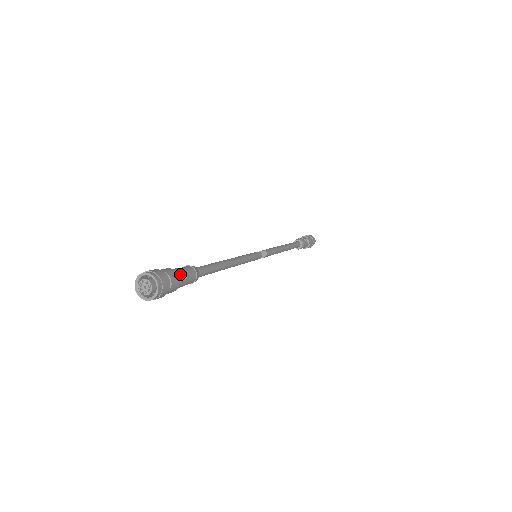
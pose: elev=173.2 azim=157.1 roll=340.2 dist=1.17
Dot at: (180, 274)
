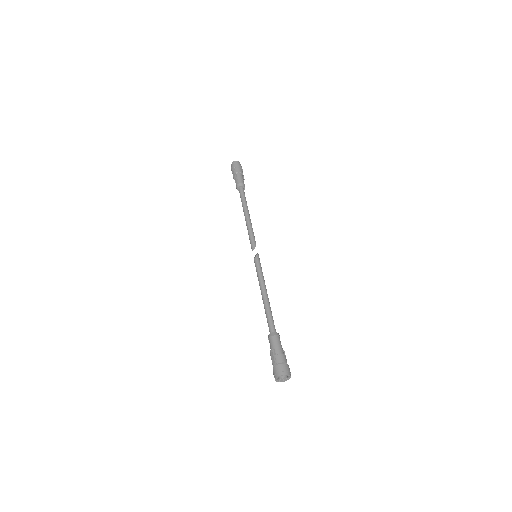
Dot at: occluded
